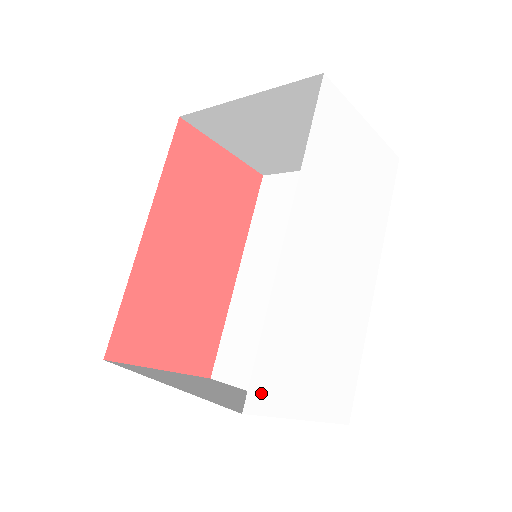
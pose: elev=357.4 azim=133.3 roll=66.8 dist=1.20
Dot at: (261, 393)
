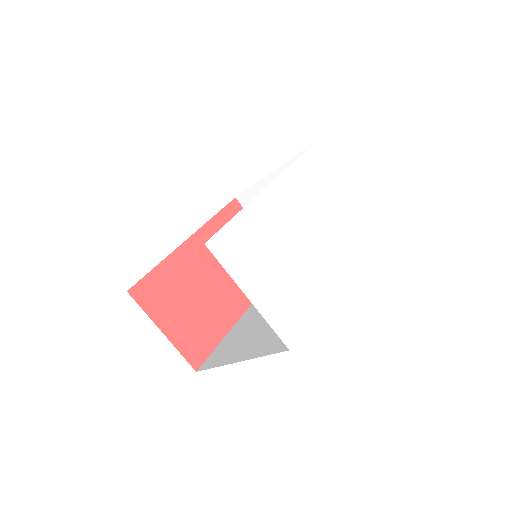
Dot at: (222, 247)
